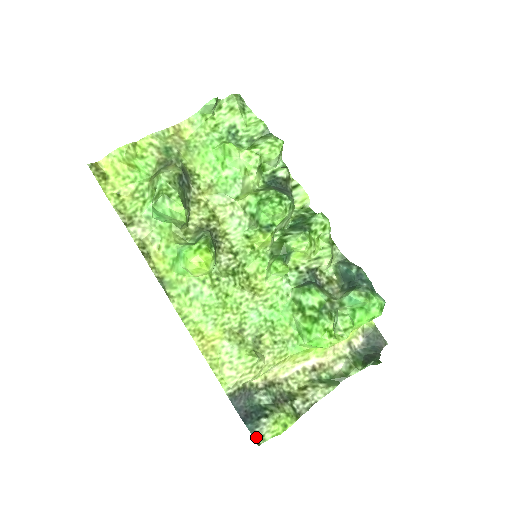
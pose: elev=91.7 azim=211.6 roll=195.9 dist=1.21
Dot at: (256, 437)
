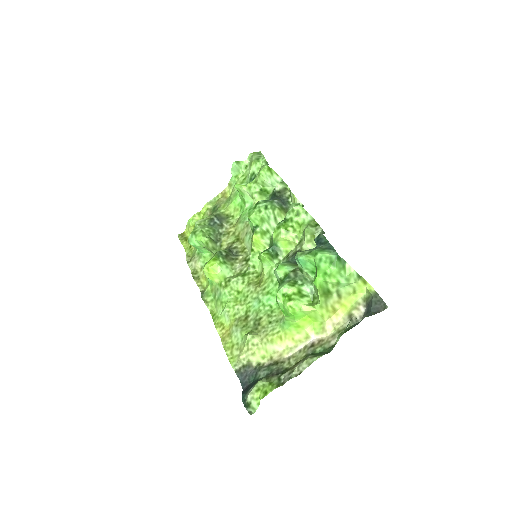
Dot at: (245, 404)
